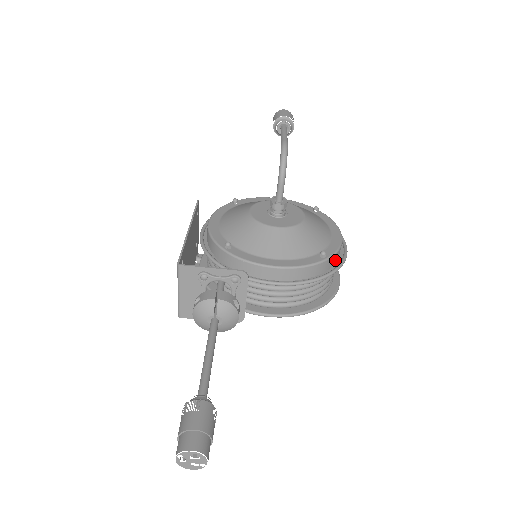
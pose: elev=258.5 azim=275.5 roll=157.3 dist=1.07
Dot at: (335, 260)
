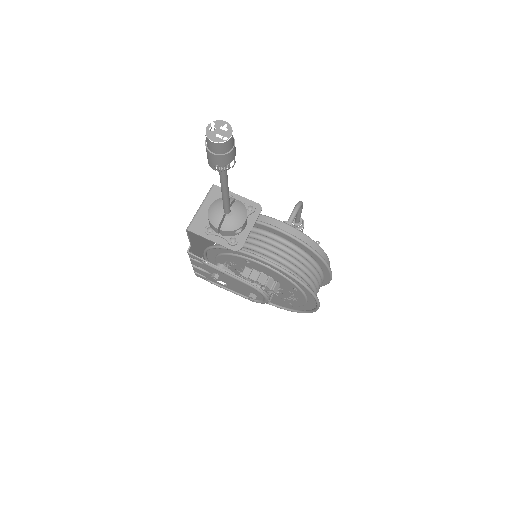
Dot at: occluded
